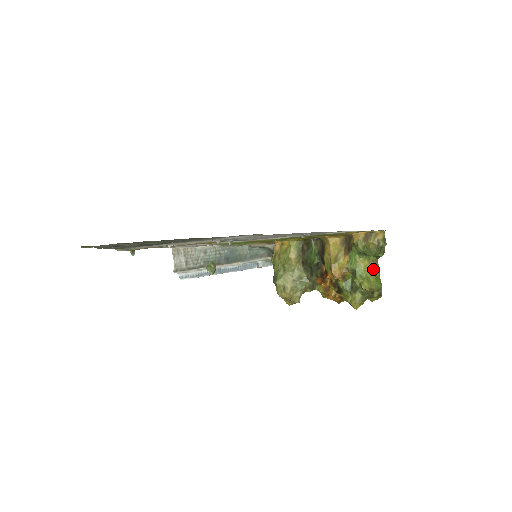
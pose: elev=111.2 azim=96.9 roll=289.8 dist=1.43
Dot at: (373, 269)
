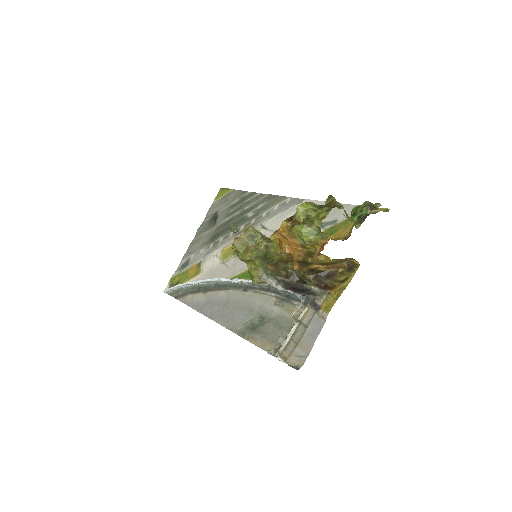
Dot at: occluded
